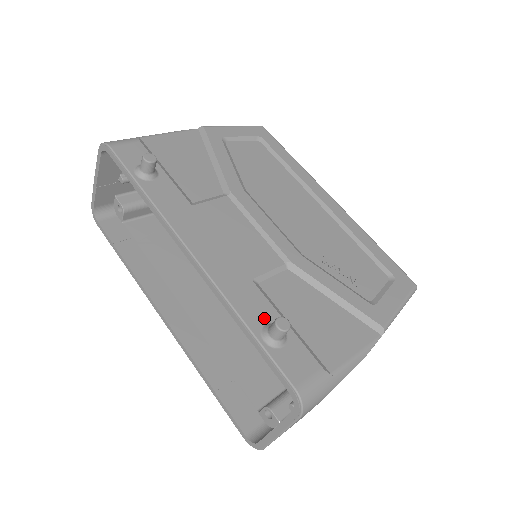
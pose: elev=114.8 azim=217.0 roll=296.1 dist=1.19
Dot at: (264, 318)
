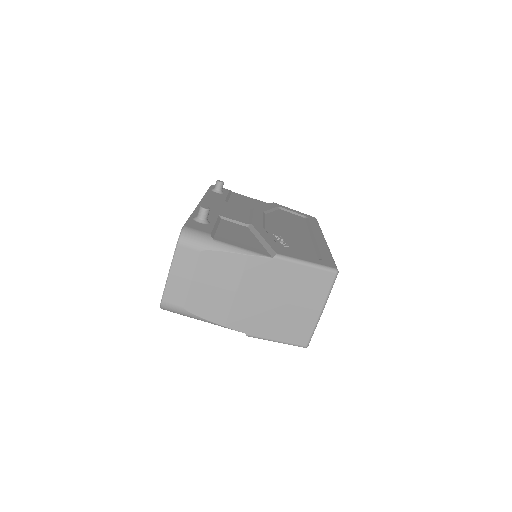
Dot at: occluded
